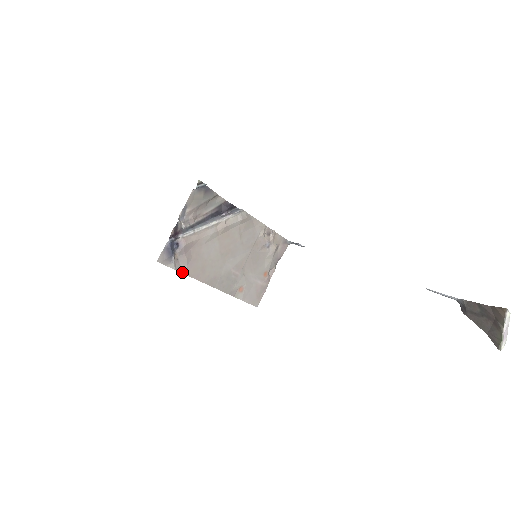
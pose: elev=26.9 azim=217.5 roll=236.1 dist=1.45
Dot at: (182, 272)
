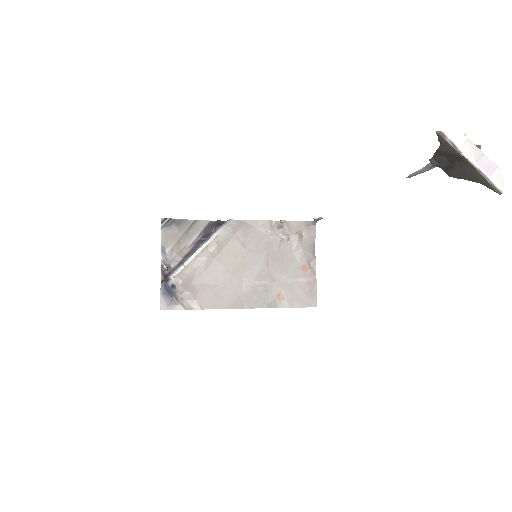
Dot at: (195, 309)
